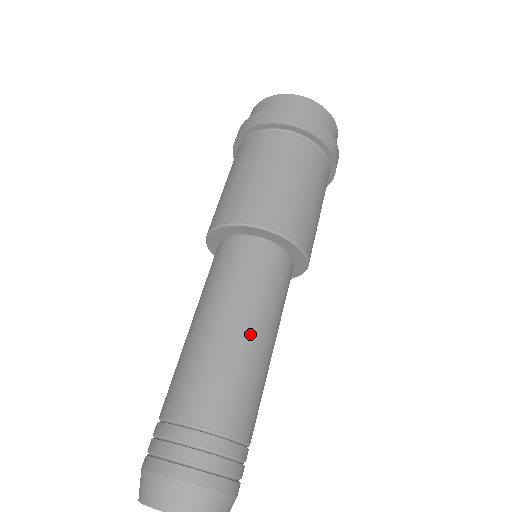
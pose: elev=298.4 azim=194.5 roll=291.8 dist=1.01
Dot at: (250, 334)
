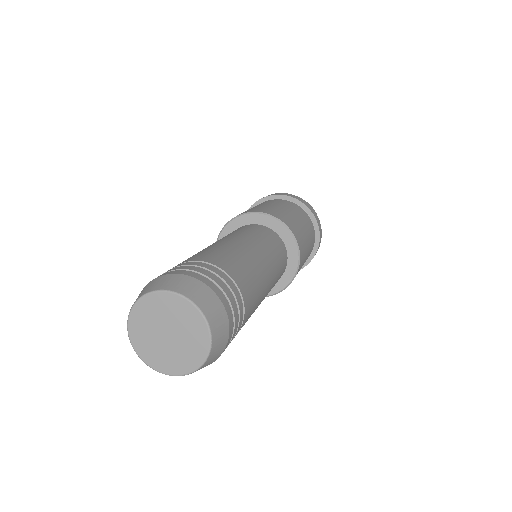
Dot at: (233, 241)
